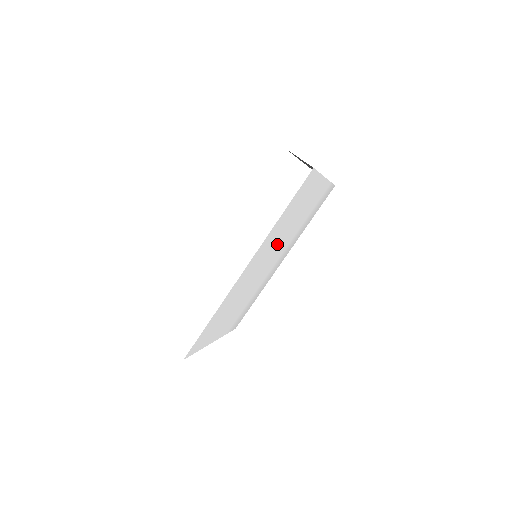
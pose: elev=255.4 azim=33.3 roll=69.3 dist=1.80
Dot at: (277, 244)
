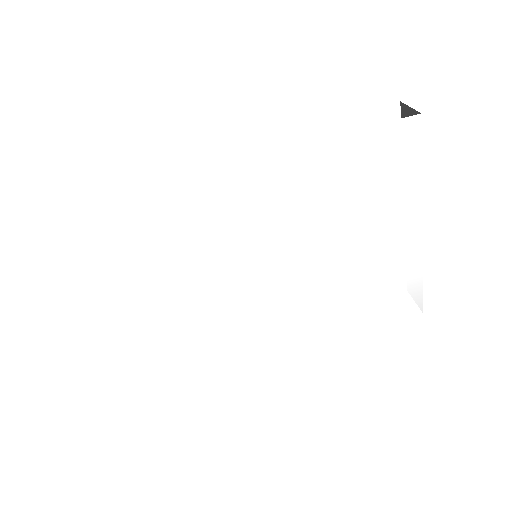
Dot at: (295, 241)
